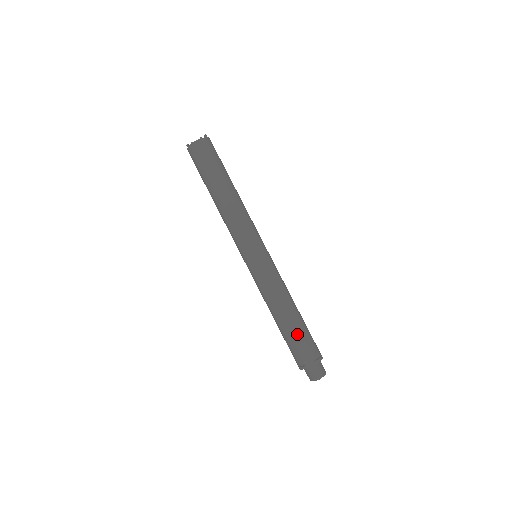
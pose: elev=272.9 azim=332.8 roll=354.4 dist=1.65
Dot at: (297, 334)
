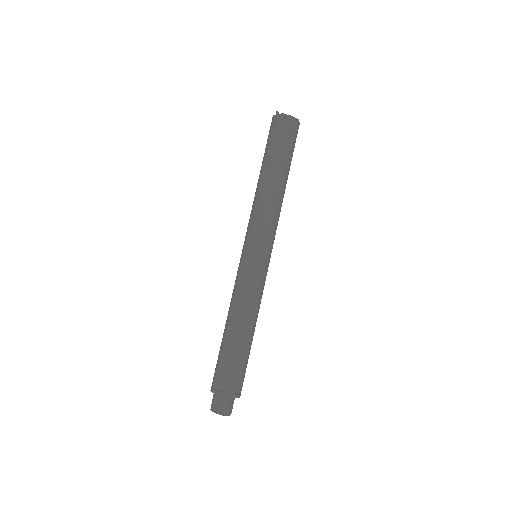
Dot at: (240, 356)
